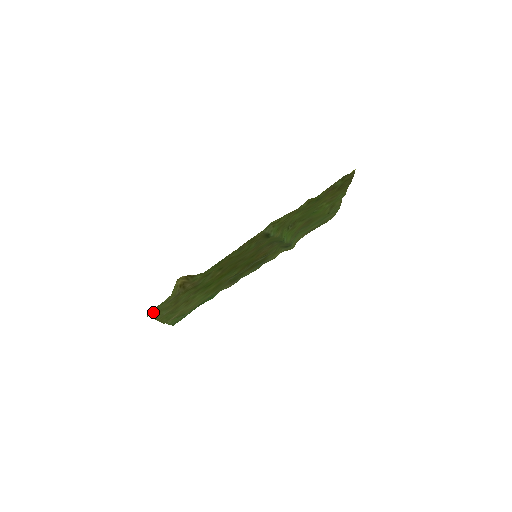
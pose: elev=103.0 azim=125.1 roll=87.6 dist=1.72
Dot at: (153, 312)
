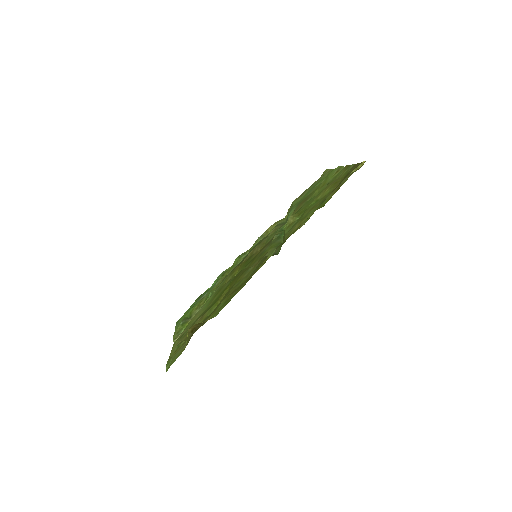
Dot at: (170, 363)
